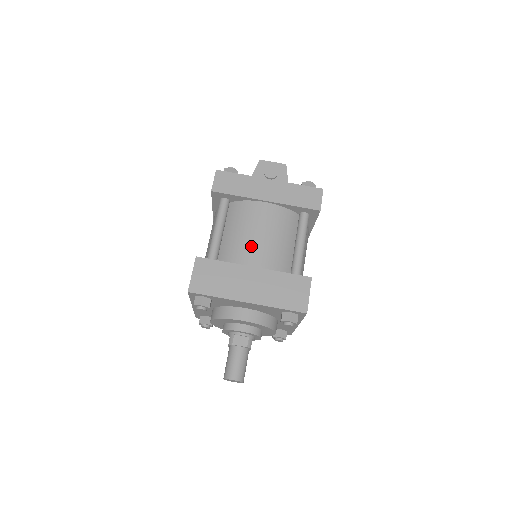
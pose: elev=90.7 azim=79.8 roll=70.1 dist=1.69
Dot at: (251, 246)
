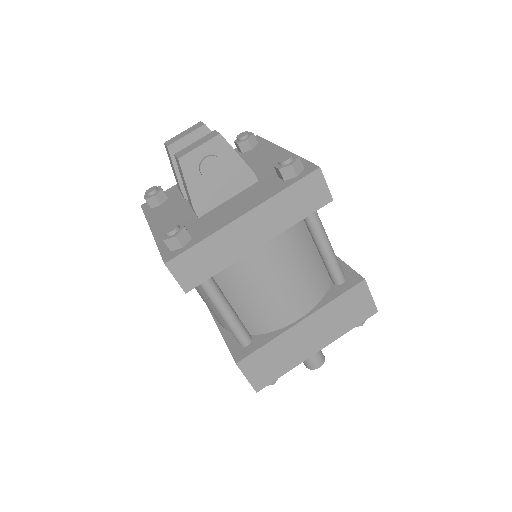
Dot at: (281, 303)
